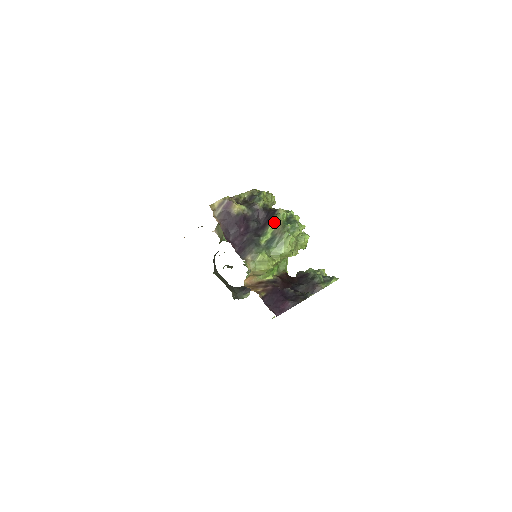
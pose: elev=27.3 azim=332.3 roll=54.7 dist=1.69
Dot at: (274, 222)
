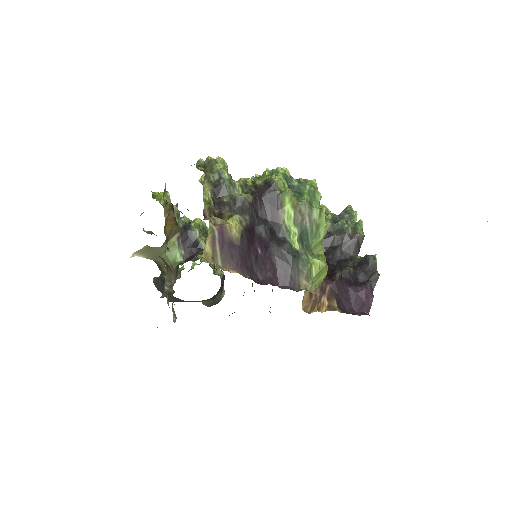
Dot at: (285, 206)
